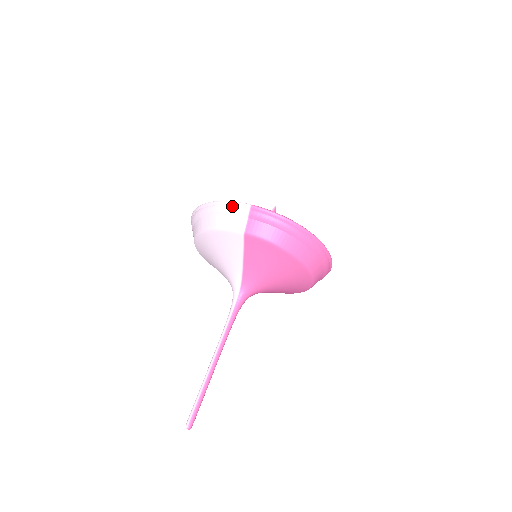
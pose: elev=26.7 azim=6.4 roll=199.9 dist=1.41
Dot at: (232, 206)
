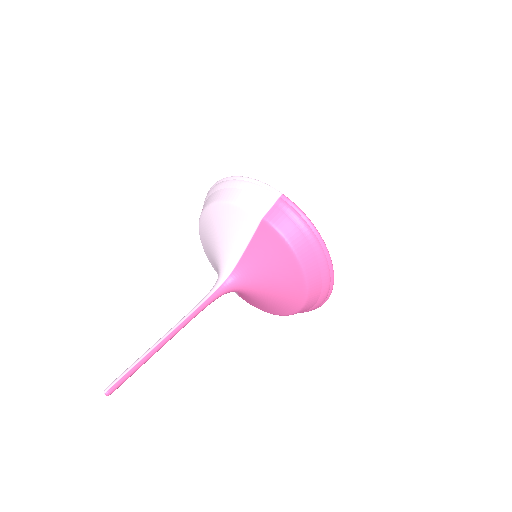
Dot at: (262, 187)
